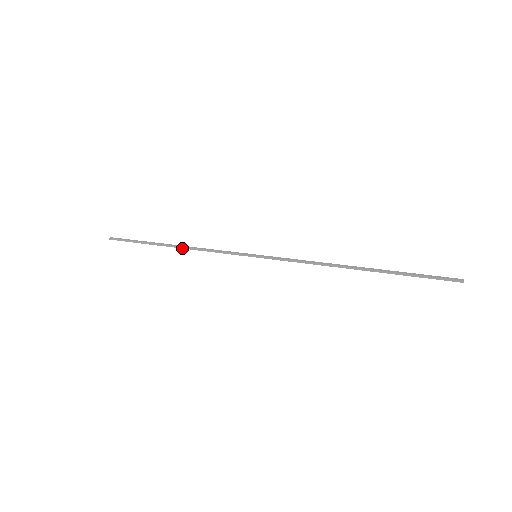
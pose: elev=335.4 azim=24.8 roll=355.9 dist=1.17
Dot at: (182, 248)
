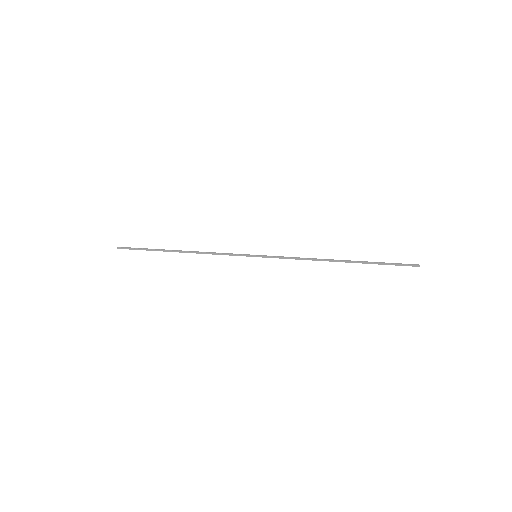
Dot at: occluded
